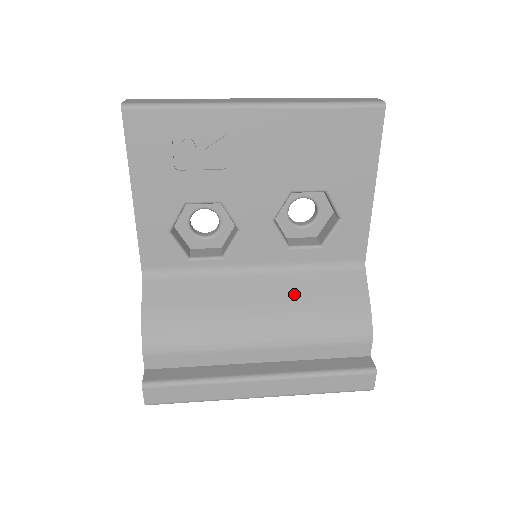
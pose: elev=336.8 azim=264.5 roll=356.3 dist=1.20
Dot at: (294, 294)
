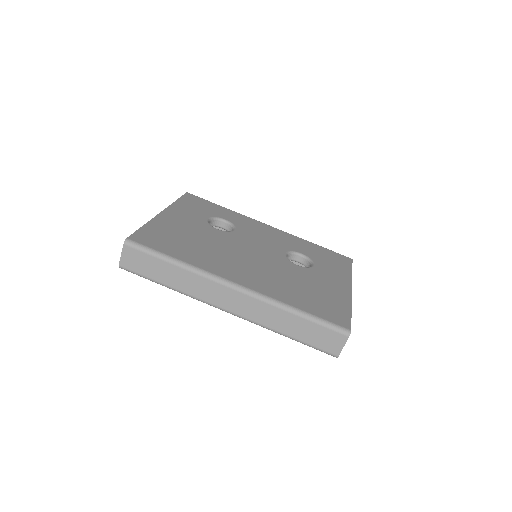
Dot at: occluded
